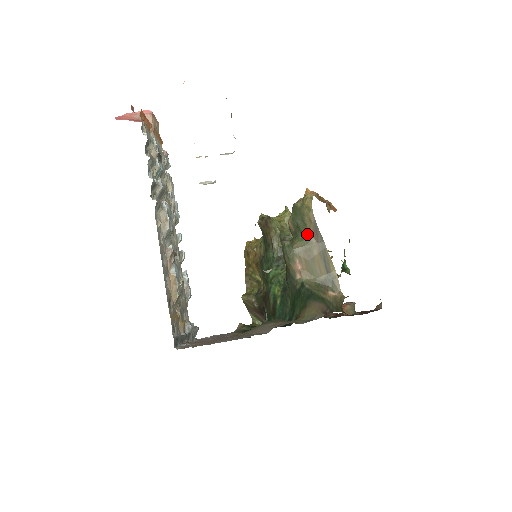
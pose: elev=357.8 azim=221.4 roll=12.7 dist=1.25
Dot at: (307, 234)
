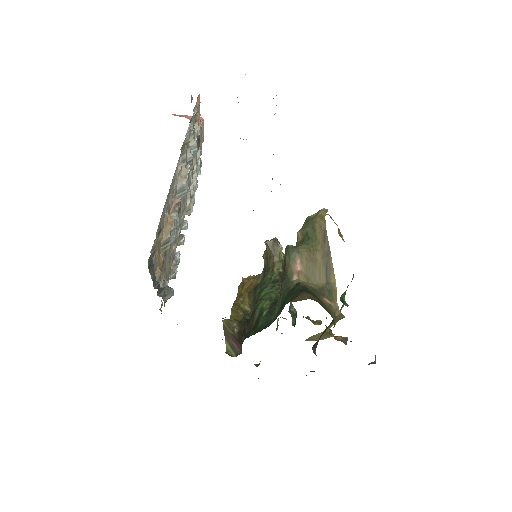
Dot at: (315, 239)
